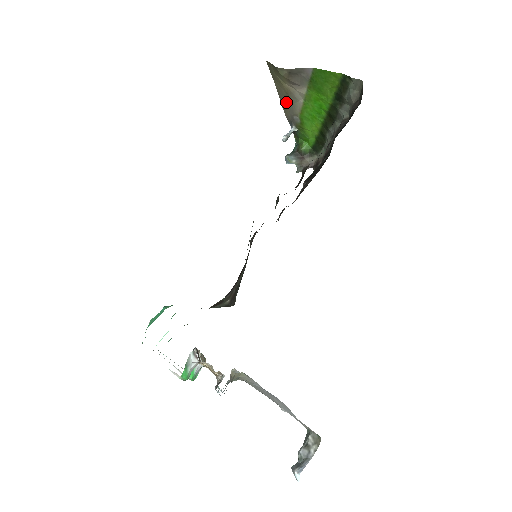
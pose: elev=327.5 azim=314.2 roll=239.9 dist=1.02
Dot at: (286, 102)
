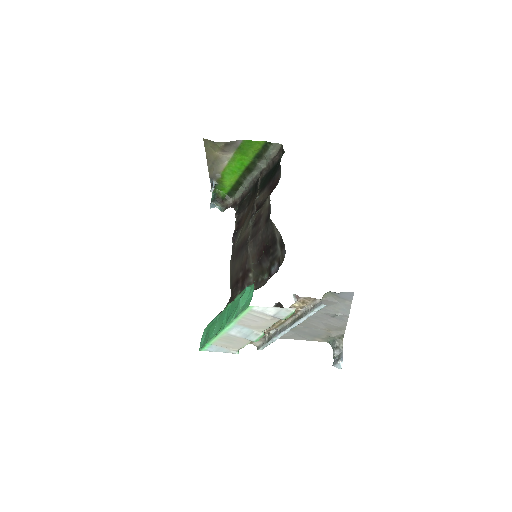
Dot at: (212, 165)
